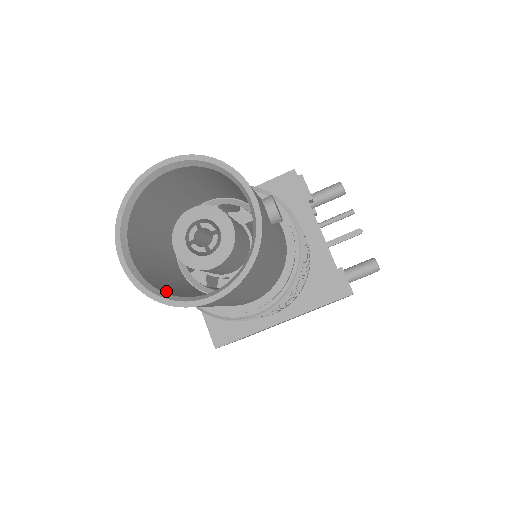
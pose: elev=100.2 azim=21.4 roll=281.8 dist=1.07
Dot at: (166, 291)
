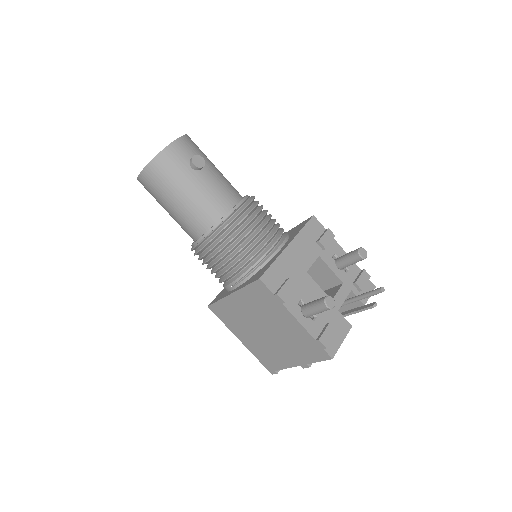
Dot at: occluded
